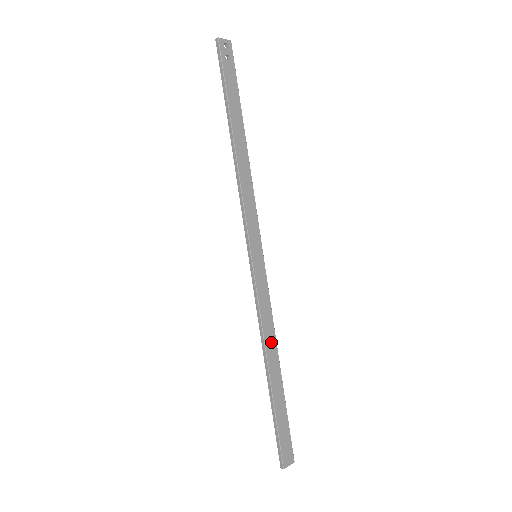
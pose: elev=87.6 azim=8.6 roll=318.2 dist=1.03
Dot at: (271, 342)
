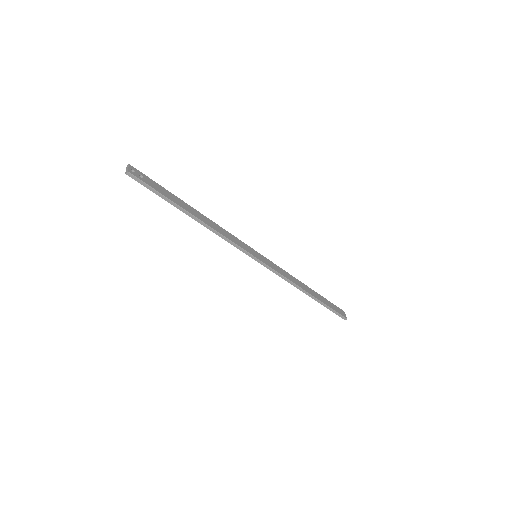
Dot at: (297, 282)
